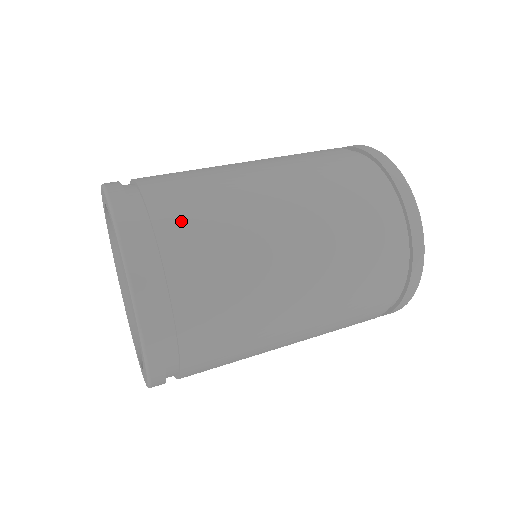
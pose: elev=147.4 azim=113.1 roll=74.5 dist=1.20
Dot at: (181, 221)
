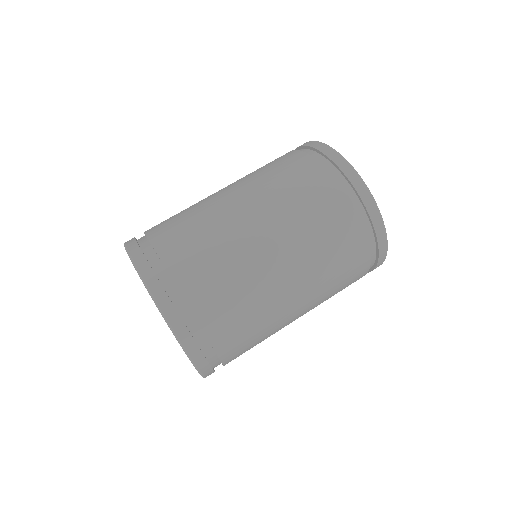
Dot at: (177, 247)
